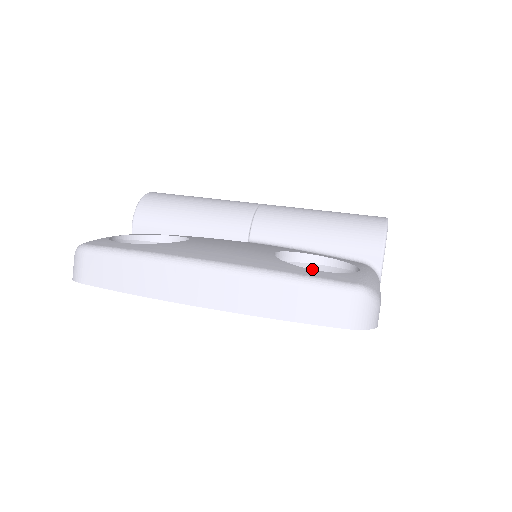
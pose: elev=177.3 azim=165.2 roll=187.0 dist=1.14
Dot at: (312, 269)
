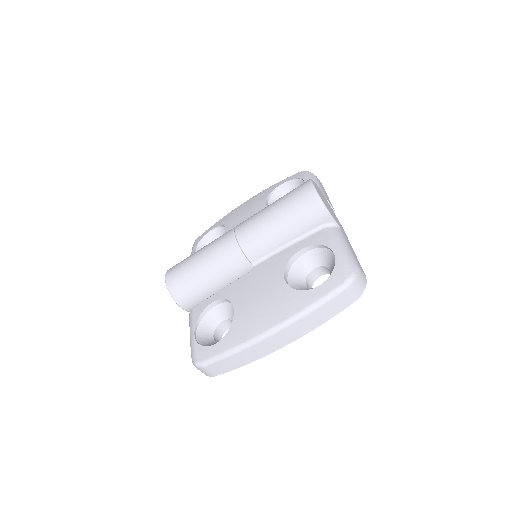
Dot at: (304, 259)
